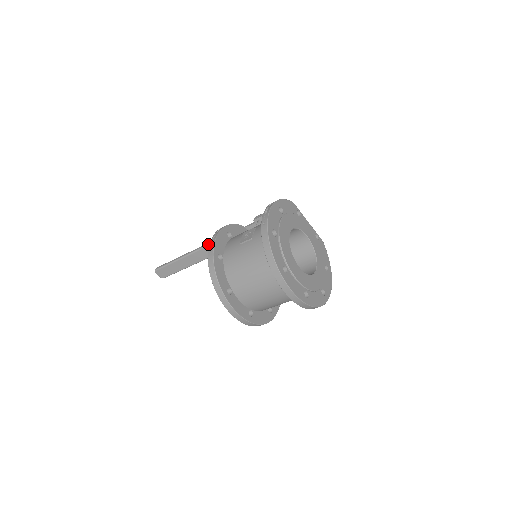
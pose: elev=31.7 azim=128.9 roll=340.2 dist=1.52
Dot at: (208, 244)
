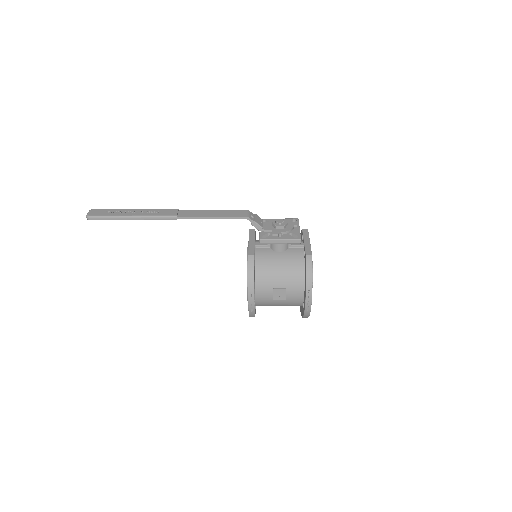
Dot at: (178, 218)
